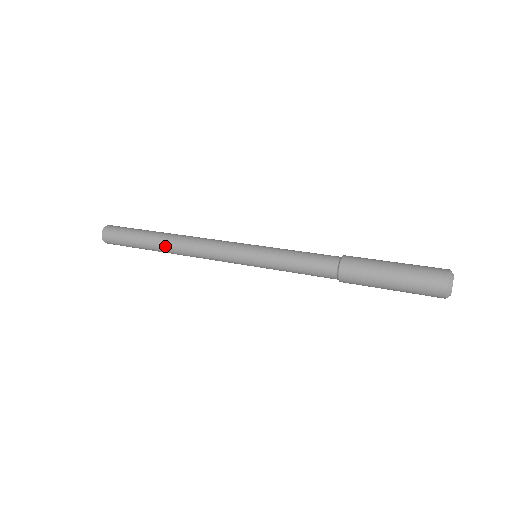
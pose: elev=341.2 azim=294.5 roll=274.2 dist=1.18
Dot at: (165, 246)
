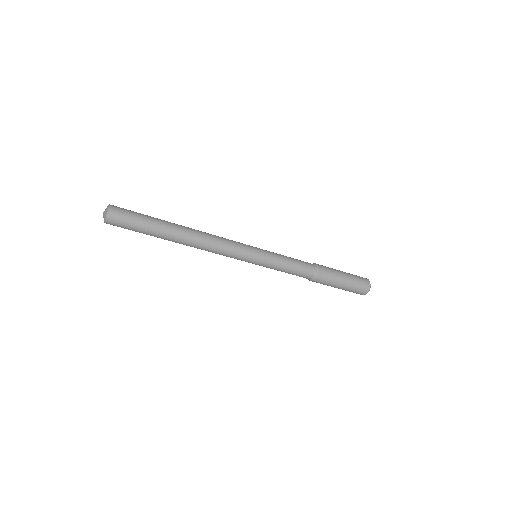
Dot at: (183, 226)
